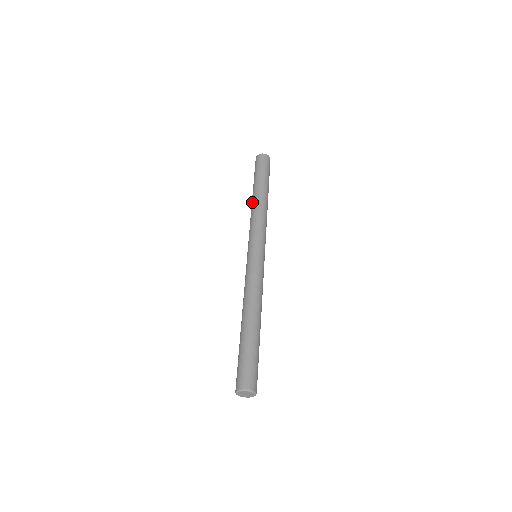
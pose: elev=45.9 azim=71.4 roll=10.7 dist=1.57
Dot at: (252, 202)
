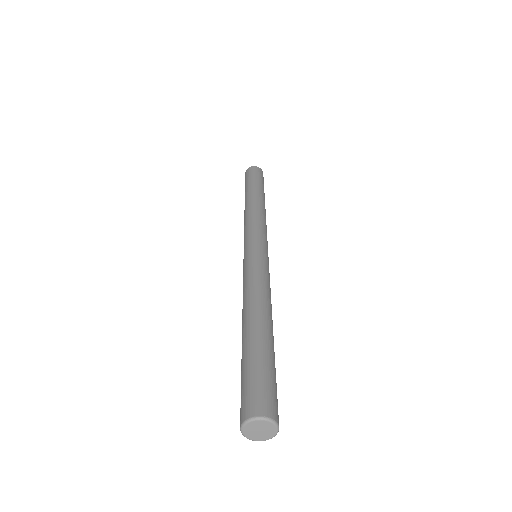
Dot at: occluded
